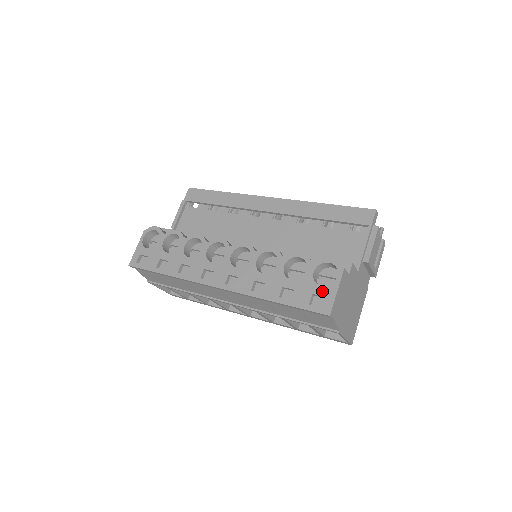
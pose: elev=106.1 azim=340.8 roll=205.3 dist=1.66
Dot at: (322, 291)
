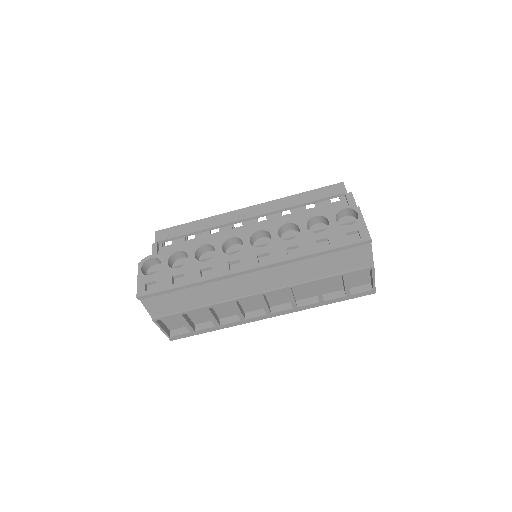
Dot at: (353, 228)
